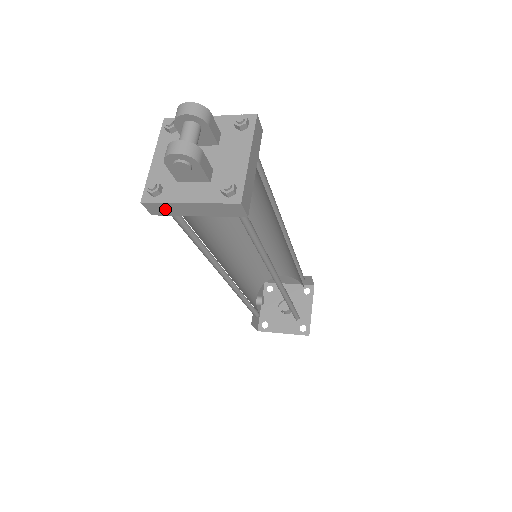
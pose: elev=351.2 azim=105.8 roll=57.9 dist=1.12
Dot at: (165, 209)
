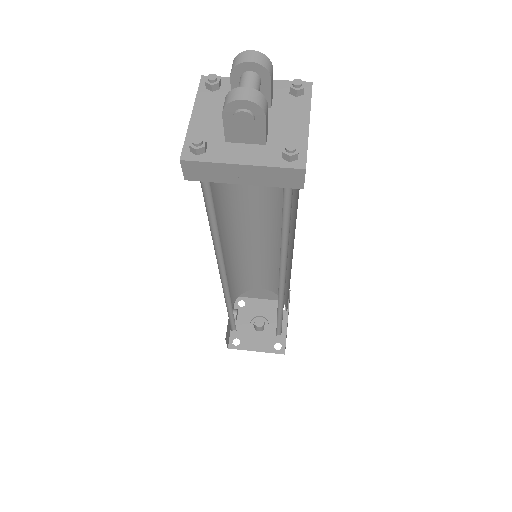
Dot at: (206, 172)
